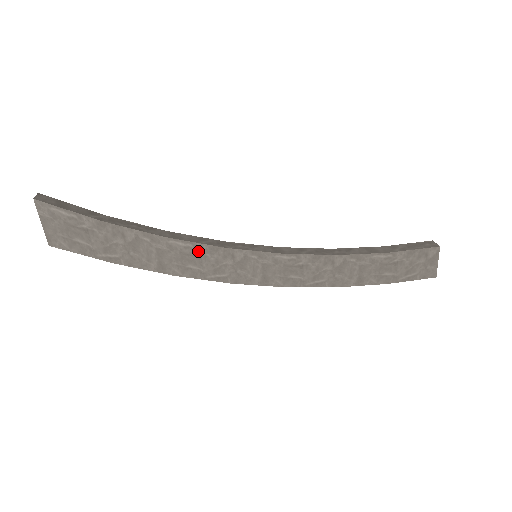
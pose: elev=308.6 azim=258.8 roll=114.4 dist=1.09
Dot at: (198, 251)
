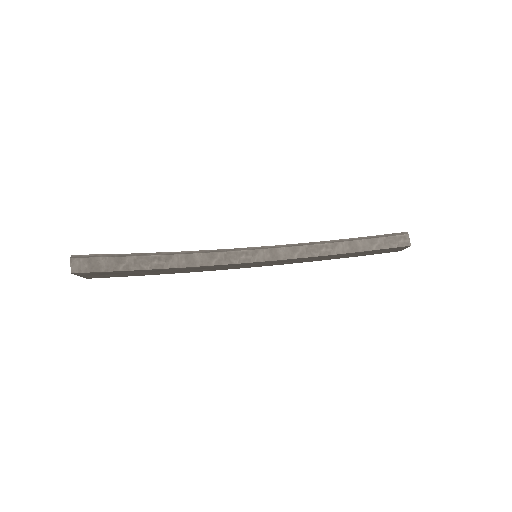
Dot at: (209, 267)
